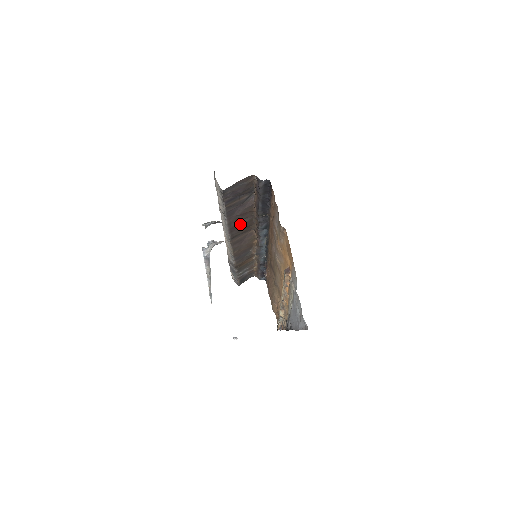
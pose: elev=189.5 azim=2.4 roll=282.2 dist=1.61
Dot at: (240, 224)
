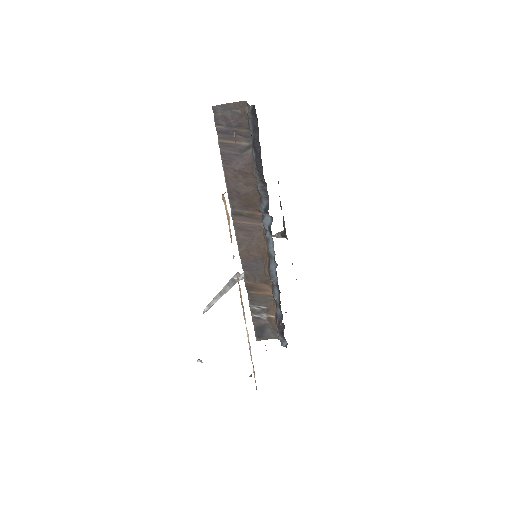
Dot at: (242, 192)
